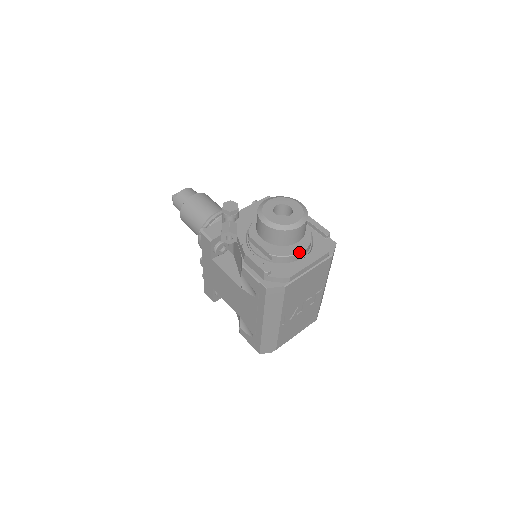
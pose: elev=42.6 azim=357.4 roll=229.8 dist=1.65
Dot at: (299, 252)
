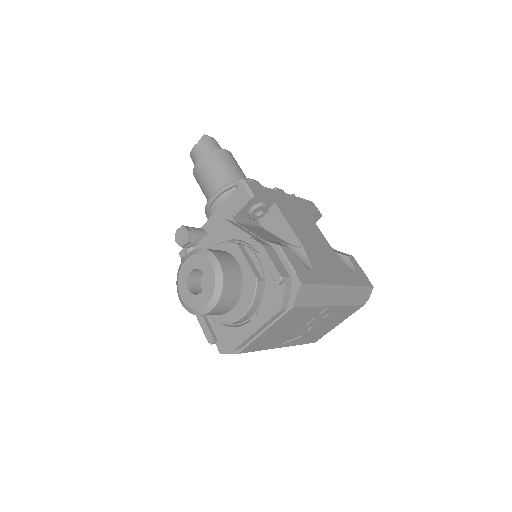
Dot at: (238, 319)
